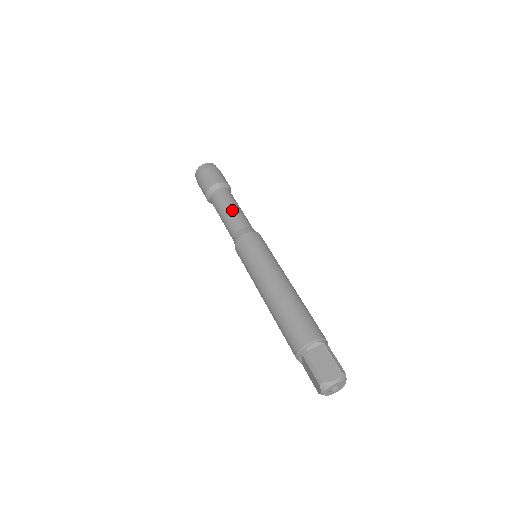
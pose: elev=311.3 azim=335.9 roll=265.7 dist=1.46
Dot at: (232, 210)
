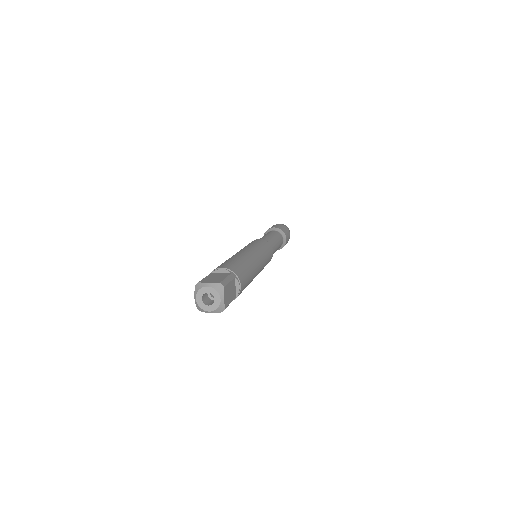
Dot at: (267, 235)
